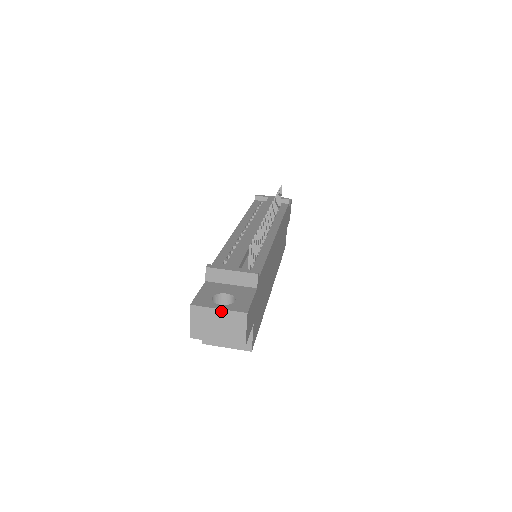
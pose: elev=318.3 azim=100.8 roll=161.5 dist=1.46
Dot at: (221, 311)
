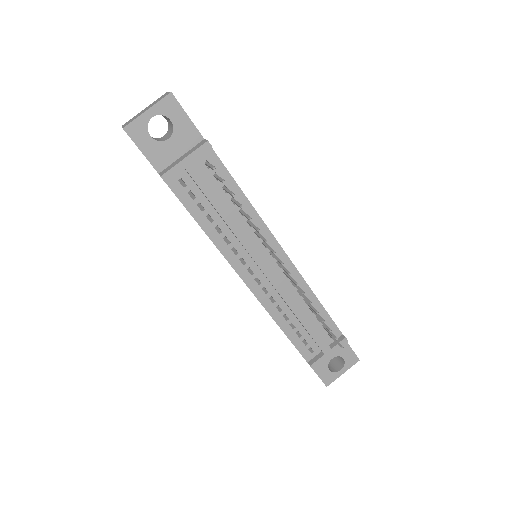
Dot at: (344, 372)
